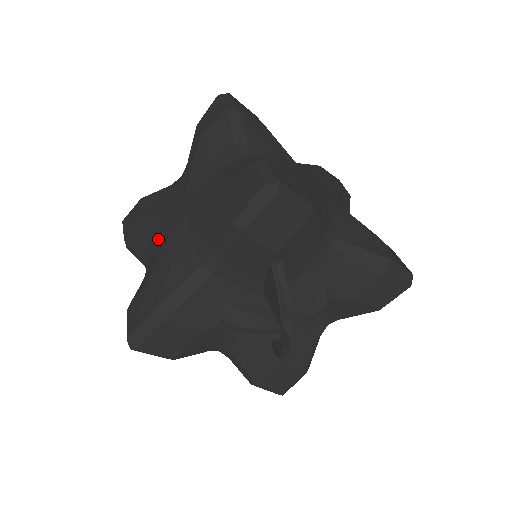
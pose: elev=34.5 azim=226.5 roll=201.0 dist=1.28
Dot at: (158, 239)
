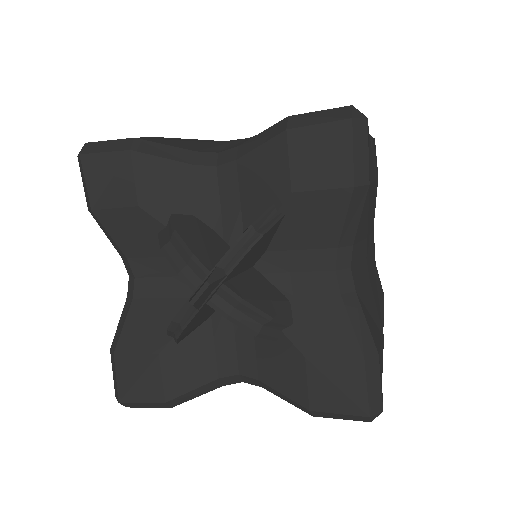
Dot at: occluded
